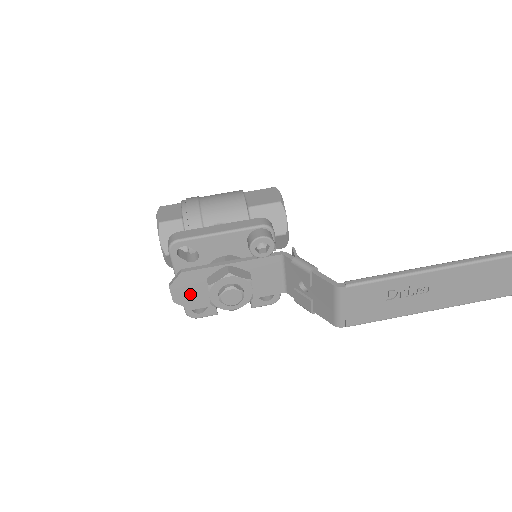
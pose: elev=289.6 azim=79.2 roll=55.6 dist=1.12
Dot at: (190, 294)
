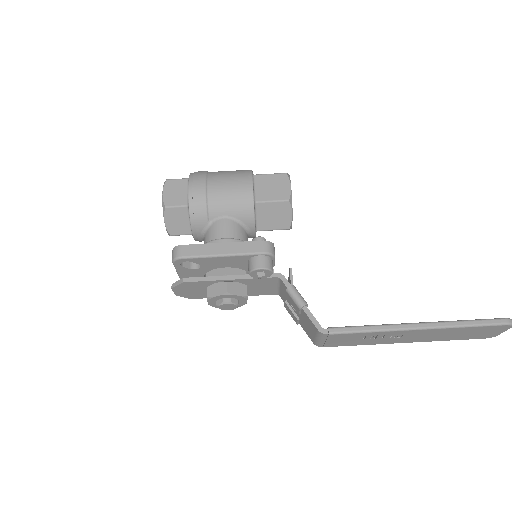
Dot at: (191, 292)
